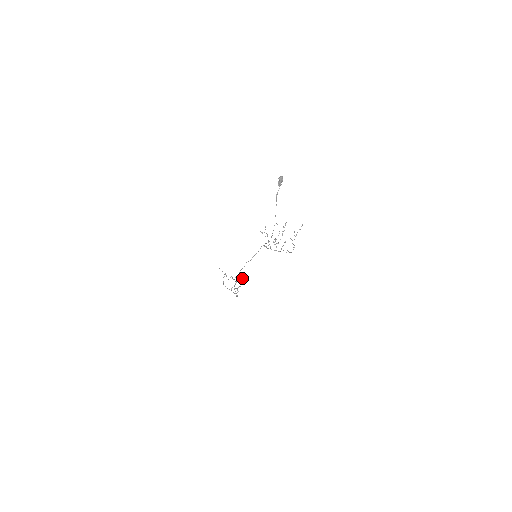
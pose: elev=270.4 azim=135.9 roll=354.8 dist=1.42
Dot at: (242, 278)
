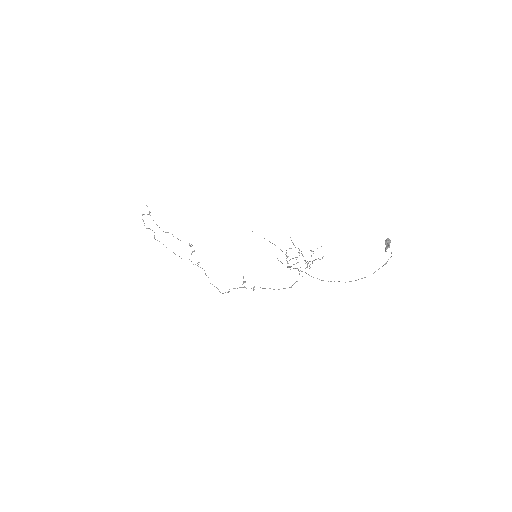
Dot at: occluded
